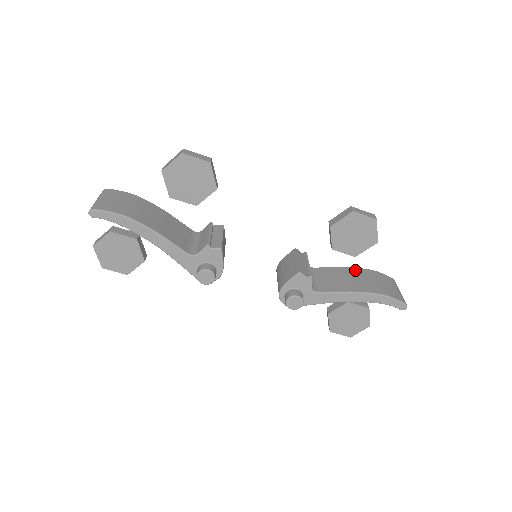
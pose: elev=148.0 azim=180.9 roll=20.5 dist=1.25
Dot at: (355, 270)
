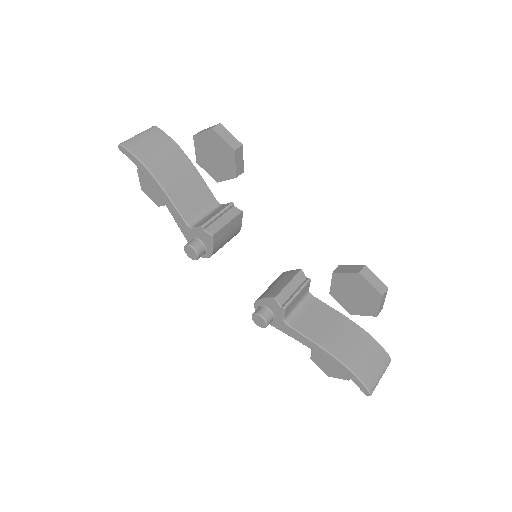
Dot at: (351, 325)
